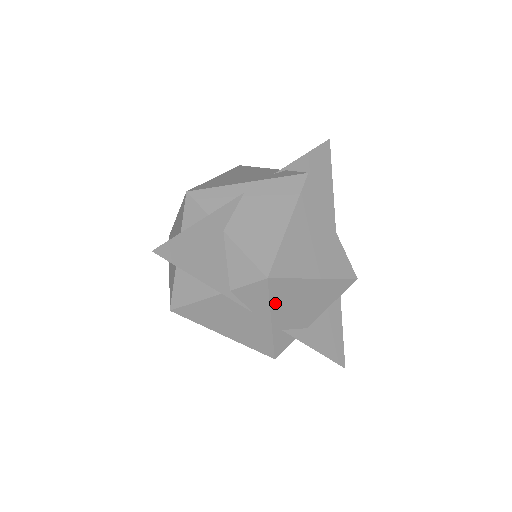
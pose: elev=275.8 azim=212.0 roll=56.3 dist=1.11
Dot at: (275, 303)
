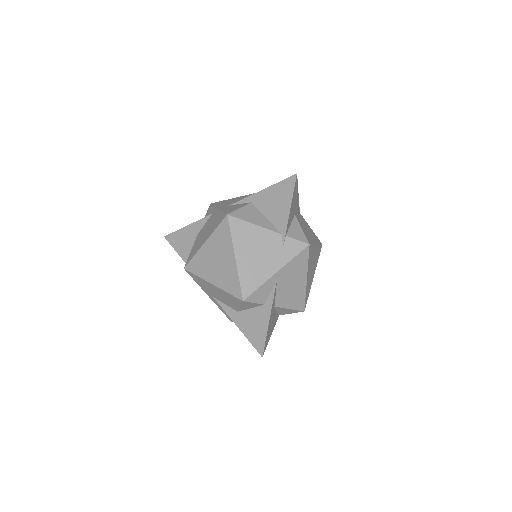
Dot at: occluded
